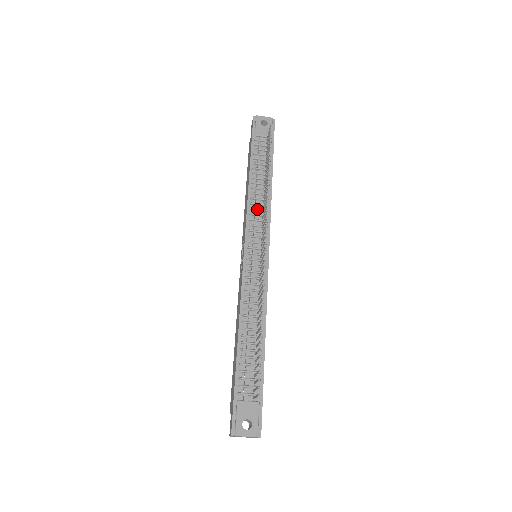
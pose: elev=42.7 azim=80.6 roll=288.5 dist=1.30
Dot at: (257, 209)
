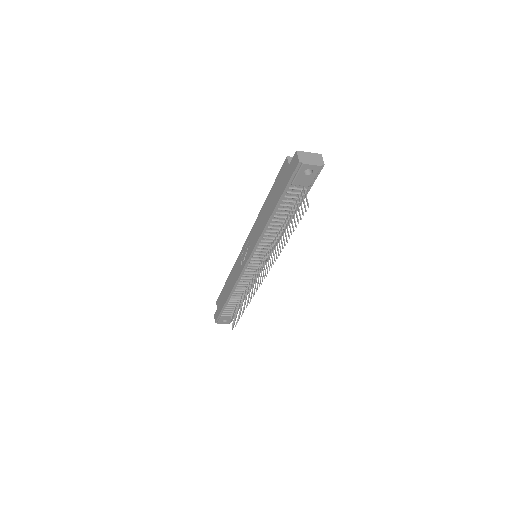
Dot at: (267, 242)
